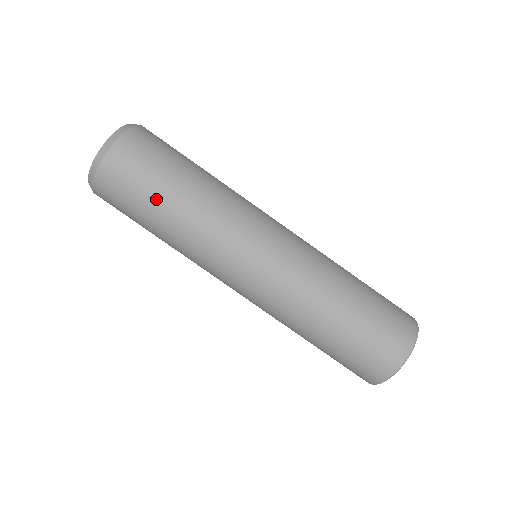
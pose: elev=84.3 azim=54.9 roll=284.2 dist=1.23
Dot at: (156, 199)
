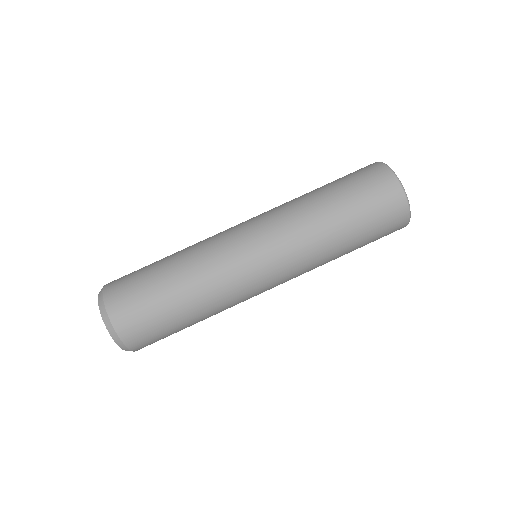
Dot at: (154, 270)
